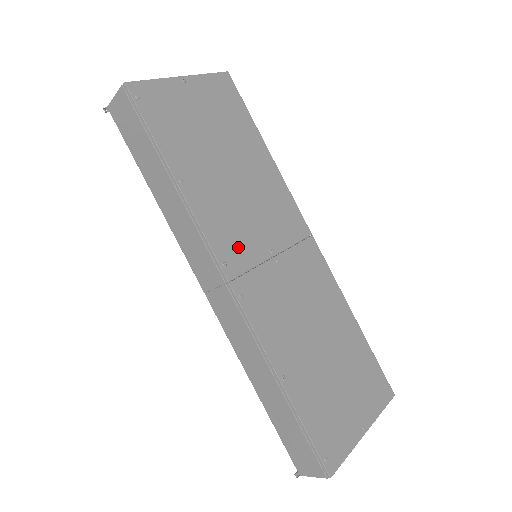
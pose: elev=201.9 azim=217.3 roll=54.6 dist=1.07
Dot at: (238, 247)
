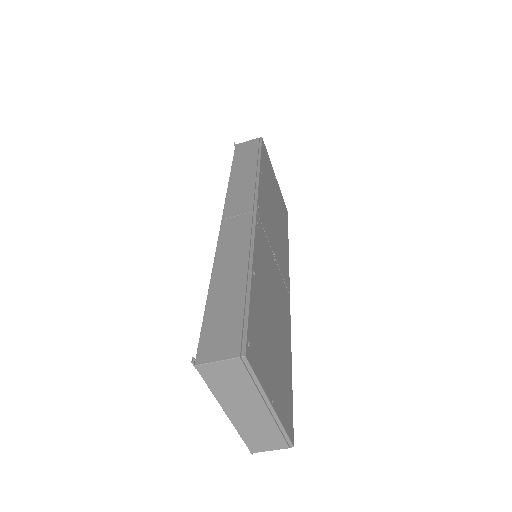
Dot at: (265, 220)
